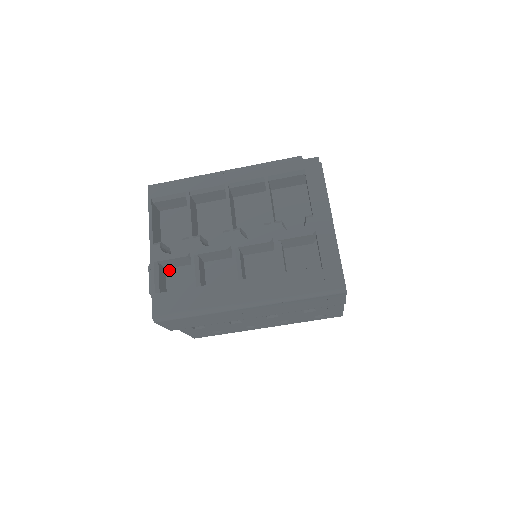
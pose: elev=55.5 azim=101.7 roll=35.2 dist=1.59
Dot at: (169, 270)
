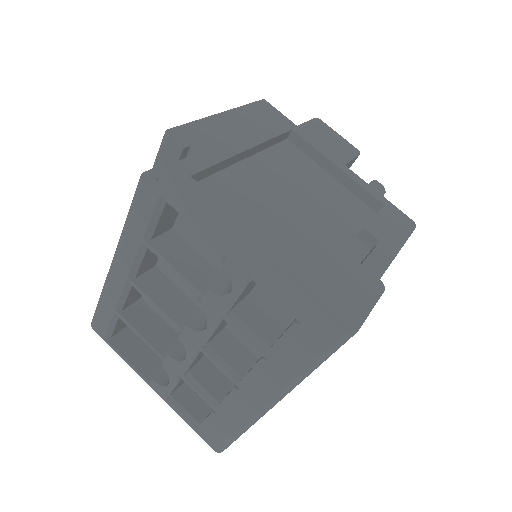
Dot at: occluded
